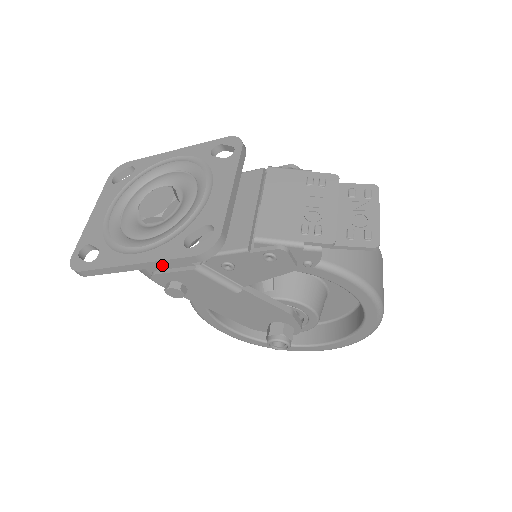
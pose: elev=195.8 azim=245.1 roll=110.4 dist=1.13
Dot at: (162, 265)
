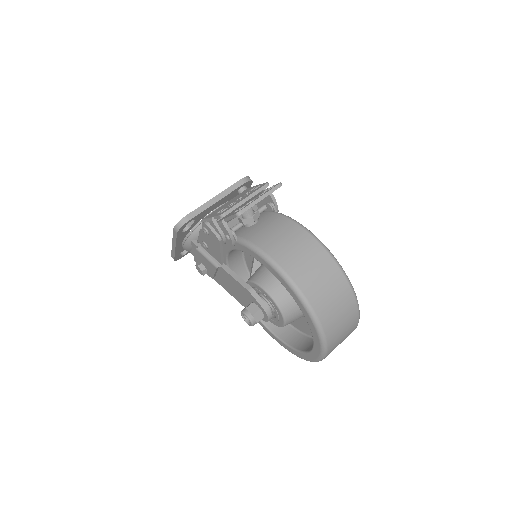
Dot at: (175, 241)
